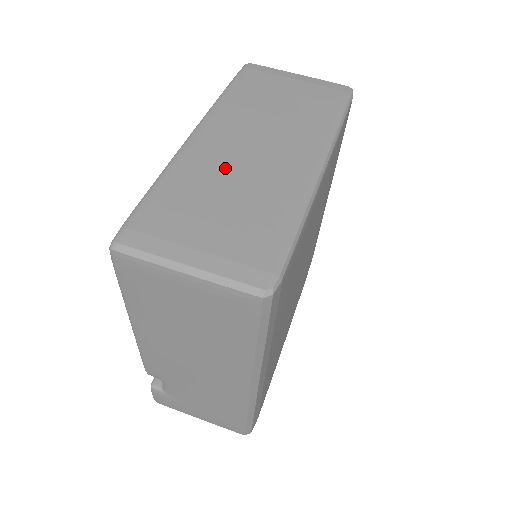
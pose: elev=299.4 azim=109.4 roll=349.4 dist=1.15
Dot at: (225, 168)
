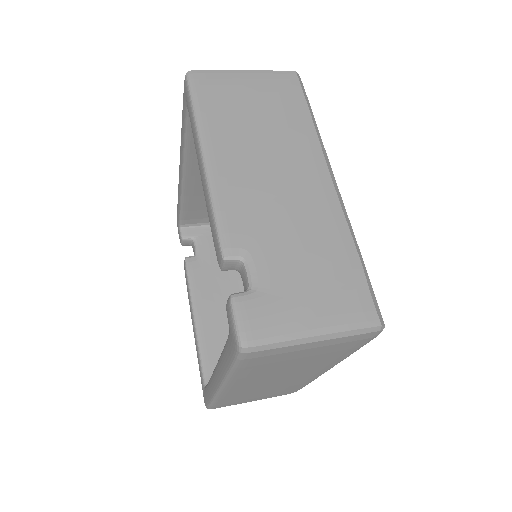
Dot at: occluded
